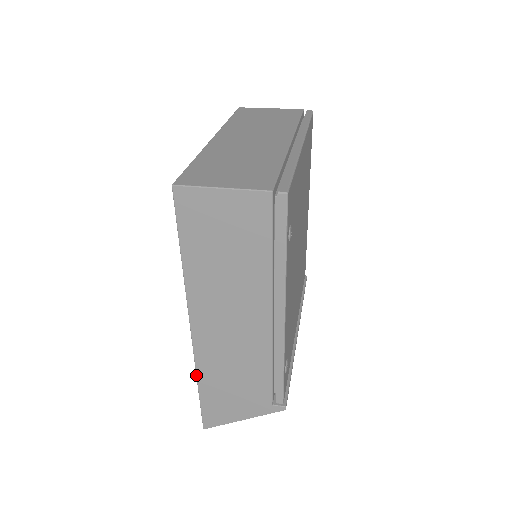
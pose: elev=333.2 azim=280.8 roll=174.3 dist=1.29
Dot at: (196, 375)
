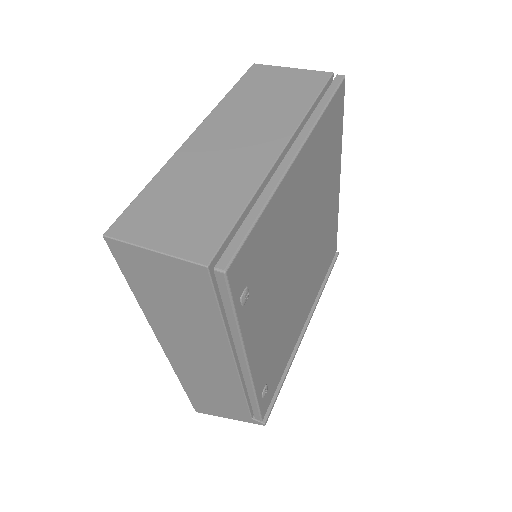
Dot at: (178, 378)
